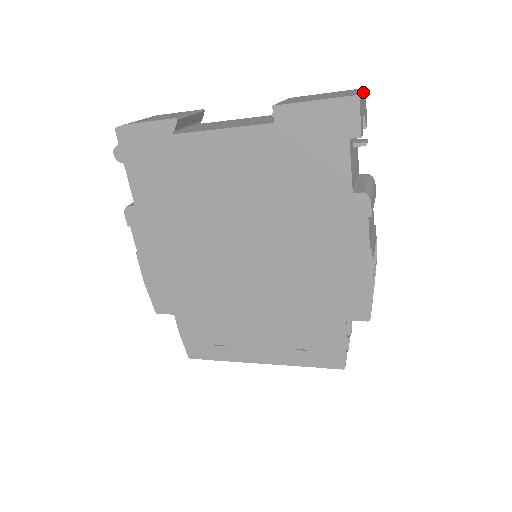
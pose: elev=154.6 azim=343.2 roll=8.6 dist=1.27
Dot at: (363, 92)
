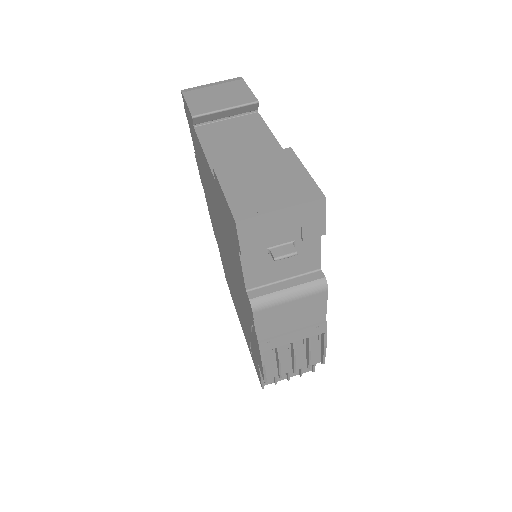
Dot at: (292, 208)
